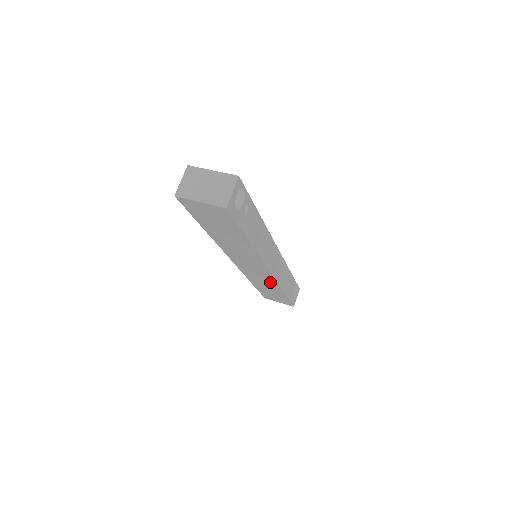
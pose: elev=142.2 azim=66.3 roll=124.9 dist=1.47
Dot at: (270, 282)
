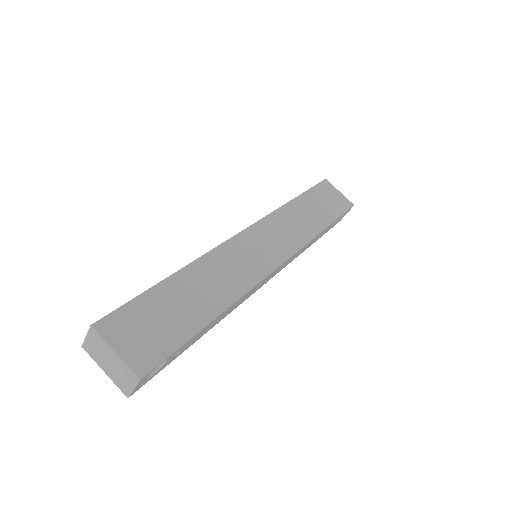
Dot at: occluded
